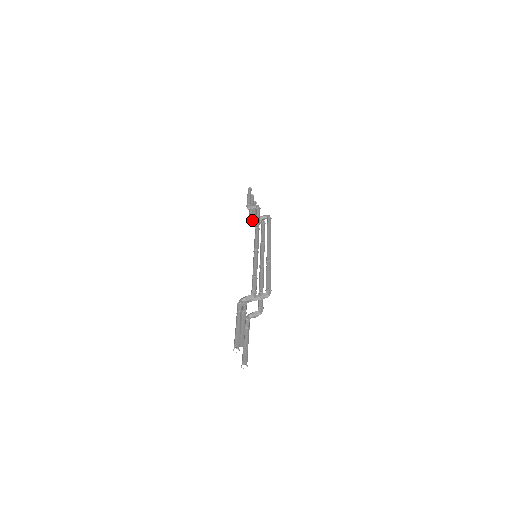
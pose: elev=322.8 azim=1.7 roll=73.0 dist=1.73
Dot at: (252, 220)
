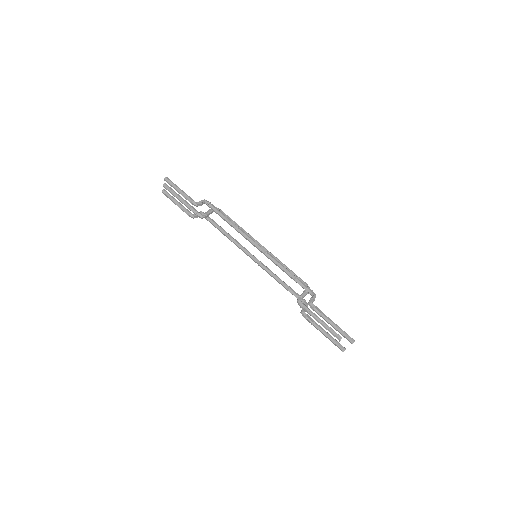
Dot at: (204, 217)
